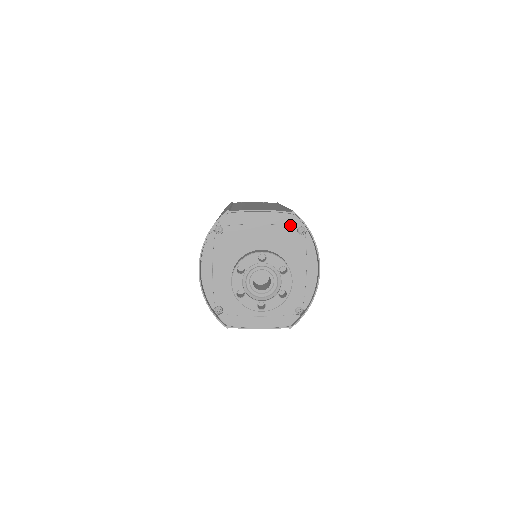
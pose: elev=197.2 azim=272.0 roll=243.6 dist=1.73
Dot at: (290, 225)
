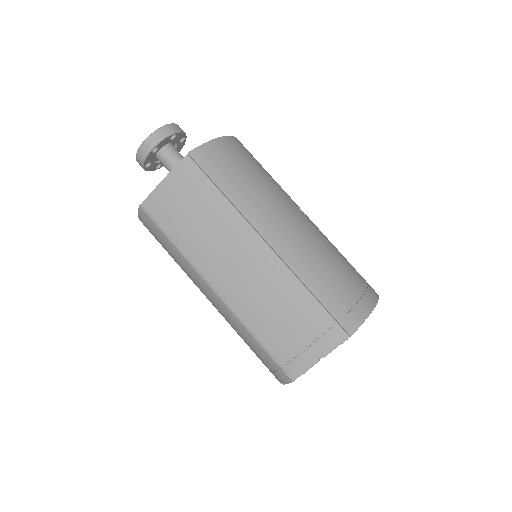
Dot at: occluded
